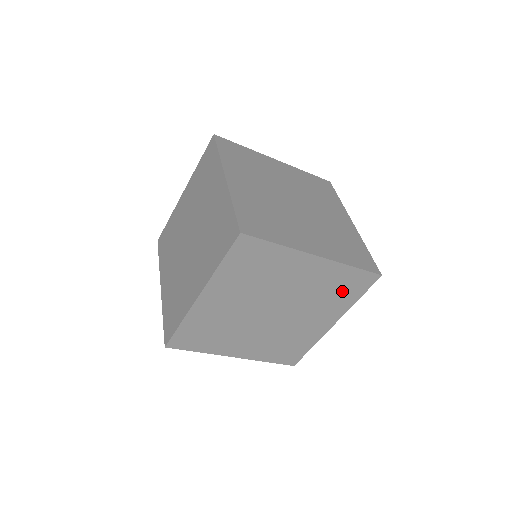
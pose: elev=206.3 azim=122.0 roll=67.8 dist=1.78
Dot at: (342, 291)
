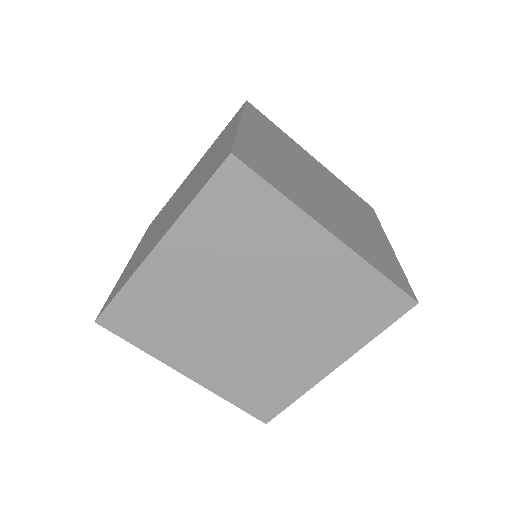
Dot at: (356, 311)
